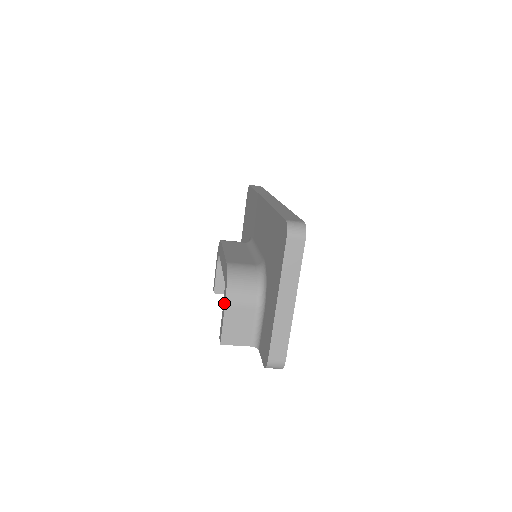
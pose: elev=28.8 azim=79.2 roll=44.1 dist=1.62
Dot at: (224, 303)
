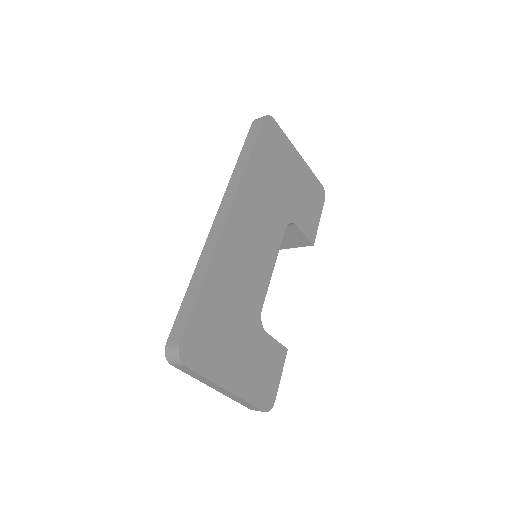
Dot at: occluded
